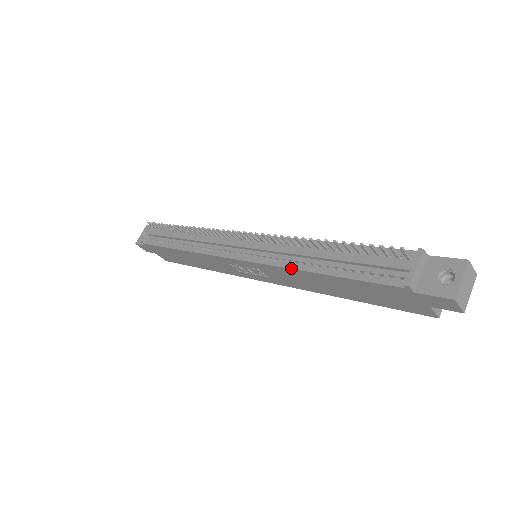
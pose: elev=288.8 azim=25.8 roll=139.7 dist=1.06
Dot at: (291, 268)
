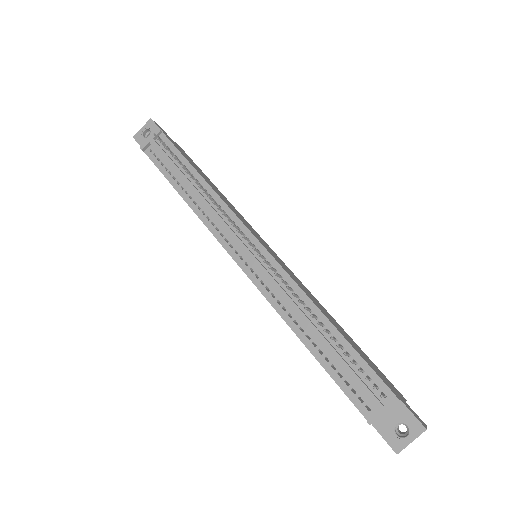
Dot at: (283, 319)
